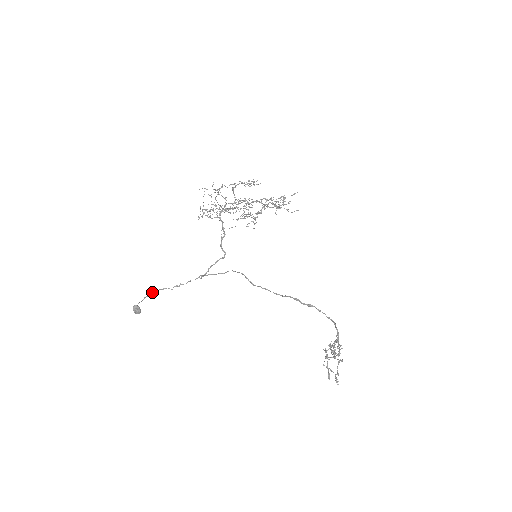
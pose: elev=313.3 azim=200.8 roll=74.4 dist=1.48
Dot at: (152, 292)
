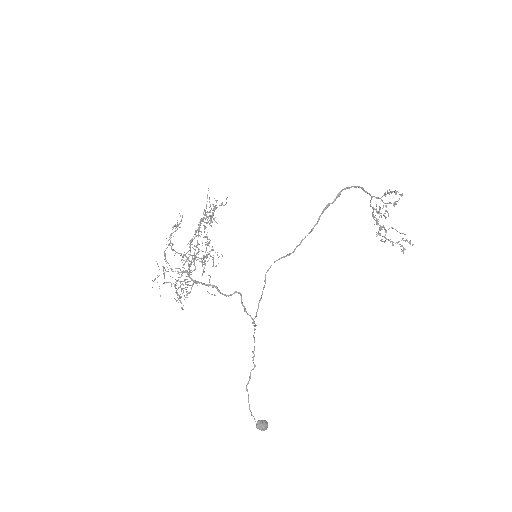
Dot at: occluded
